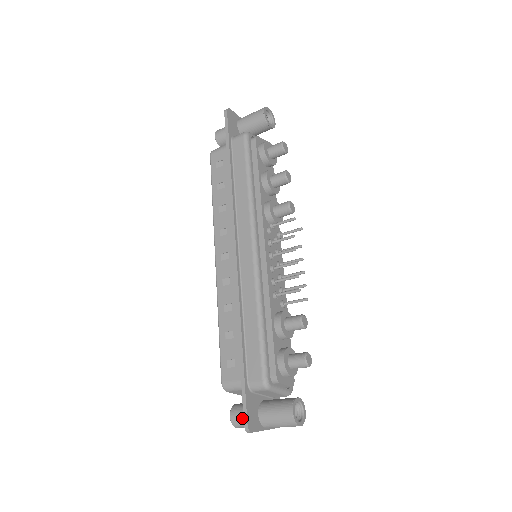
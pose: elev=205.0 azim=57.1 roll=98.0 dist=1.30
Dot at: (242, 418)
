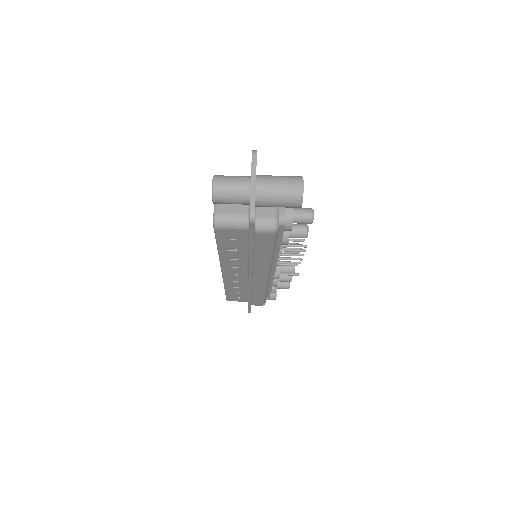
Dot at: (232, 176)
